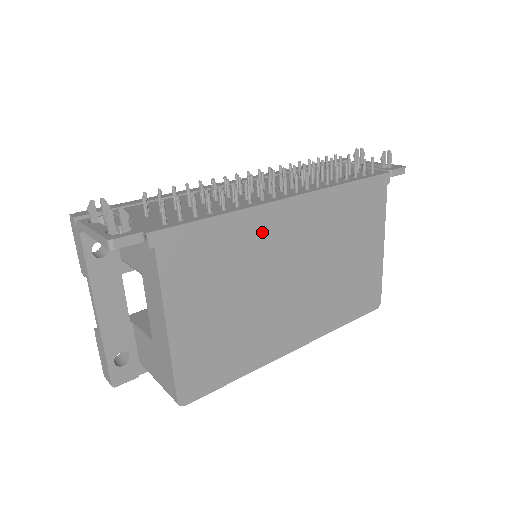
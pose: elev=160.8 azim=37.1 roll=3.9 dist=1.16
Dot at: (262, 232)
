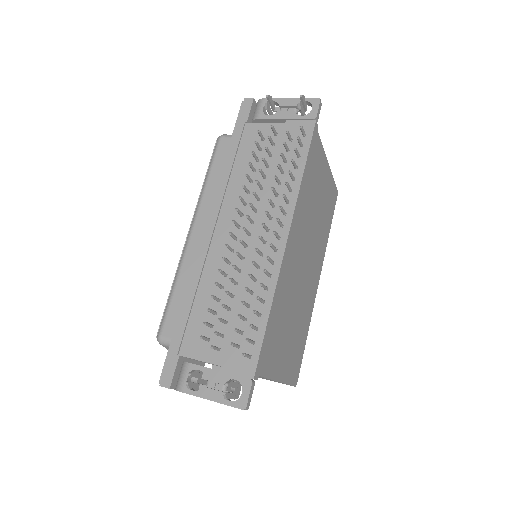
Dot at: (286, 280)
